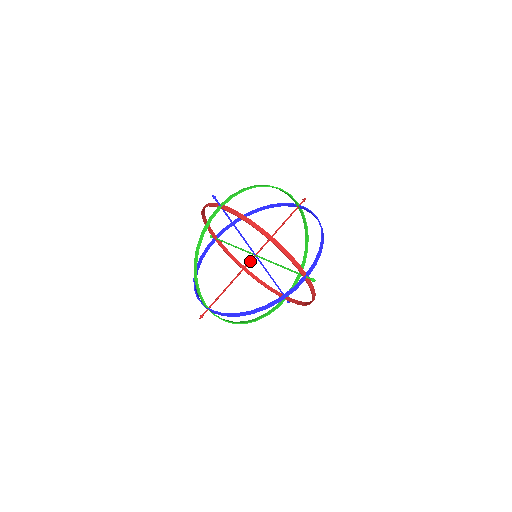
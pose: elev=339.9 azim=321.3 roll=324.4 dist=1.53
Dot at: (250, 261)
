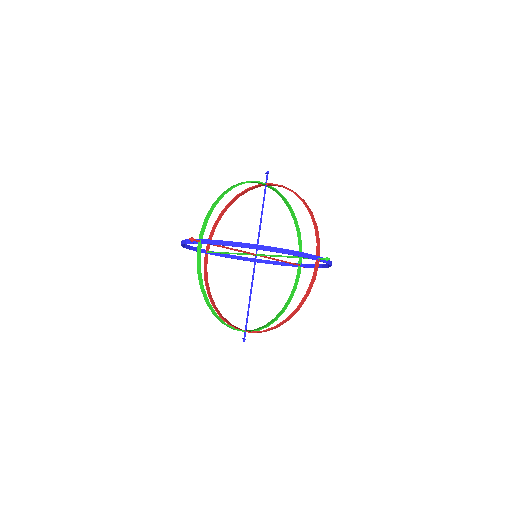
Dot at: (251, 253)
